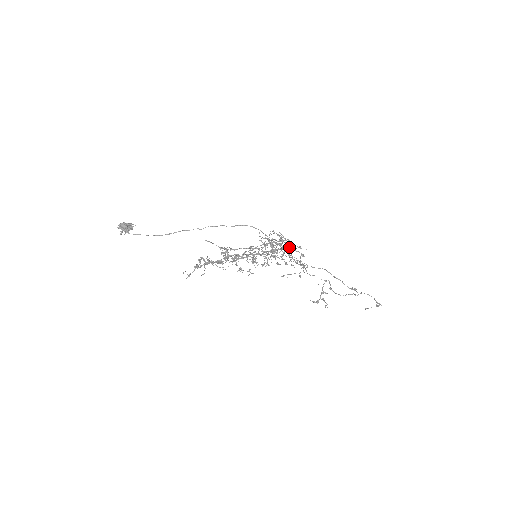
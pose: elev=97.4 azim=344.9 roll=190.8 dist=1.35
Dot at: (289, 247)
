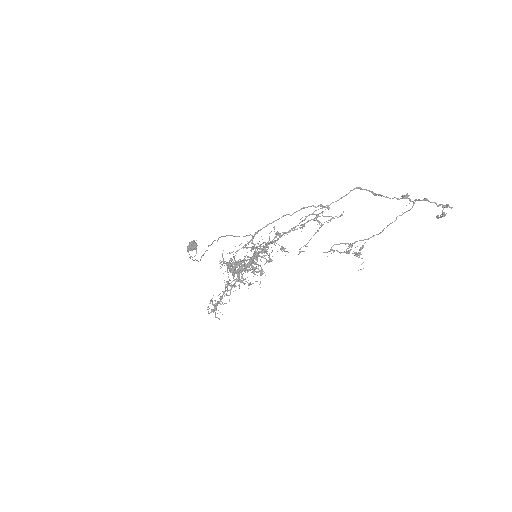
Dot at: occluded
